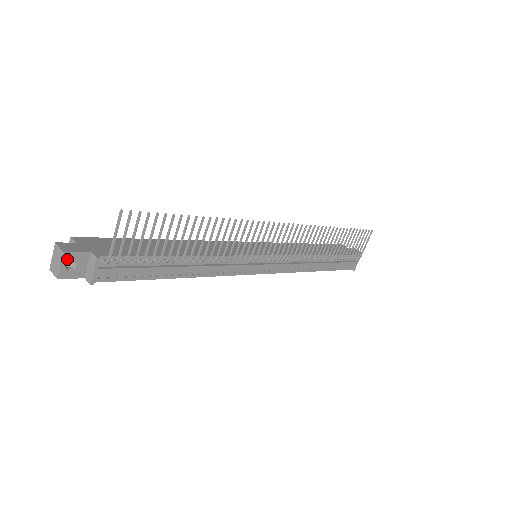
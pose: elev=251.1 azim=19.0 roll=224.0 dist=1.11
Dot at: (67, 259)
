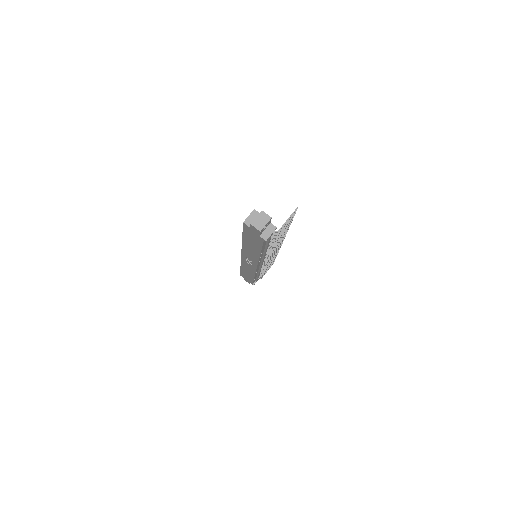
Dot at: (268, 222)
